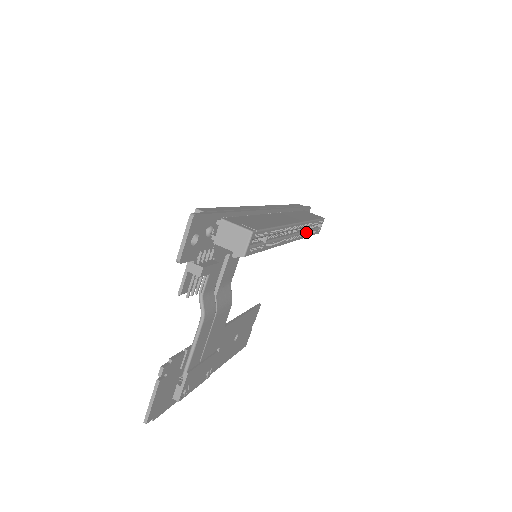
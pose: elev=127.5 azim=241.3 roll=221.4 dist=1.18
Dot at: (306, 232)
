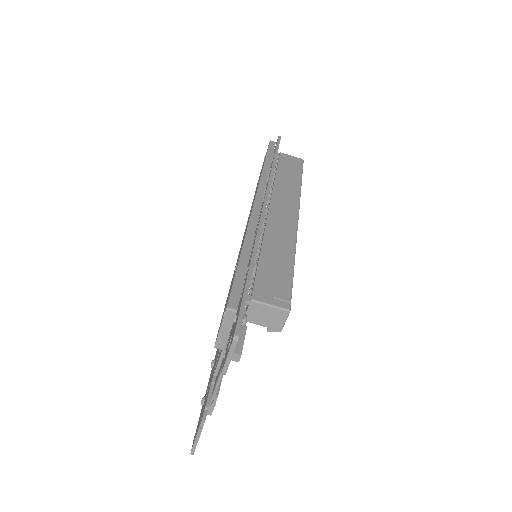
Dot at: occluded
